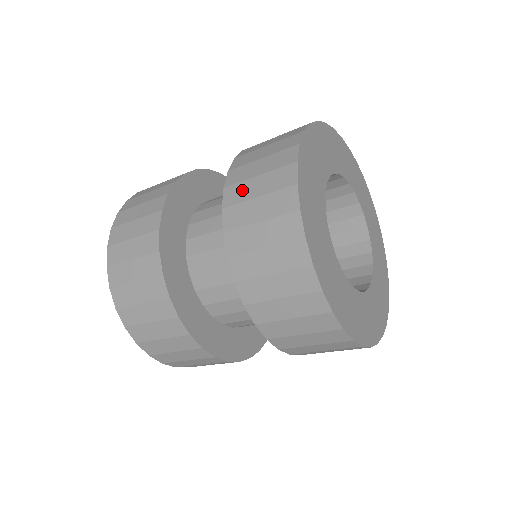
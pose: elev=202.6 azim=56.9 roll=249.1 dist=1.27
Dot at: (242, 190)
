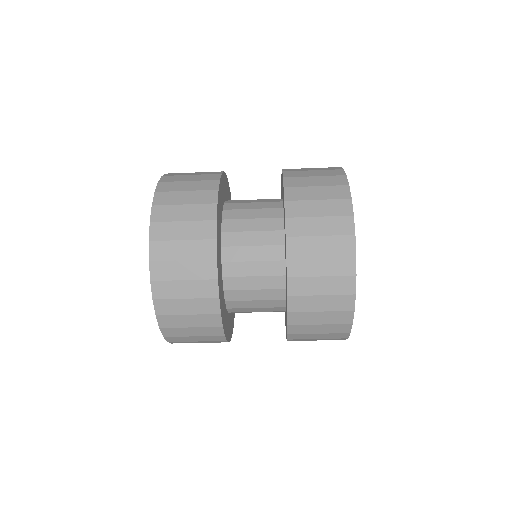
Dot at: (304, 207)
